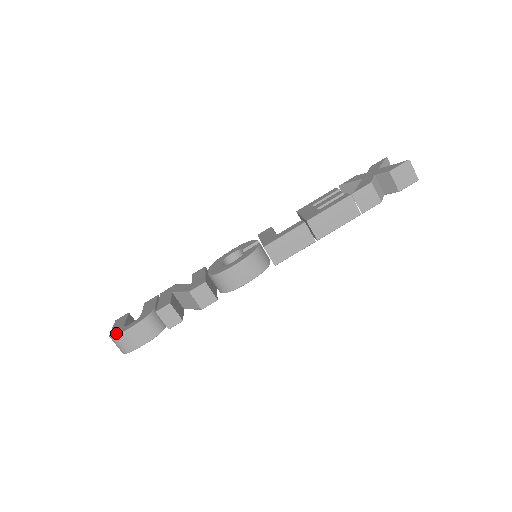
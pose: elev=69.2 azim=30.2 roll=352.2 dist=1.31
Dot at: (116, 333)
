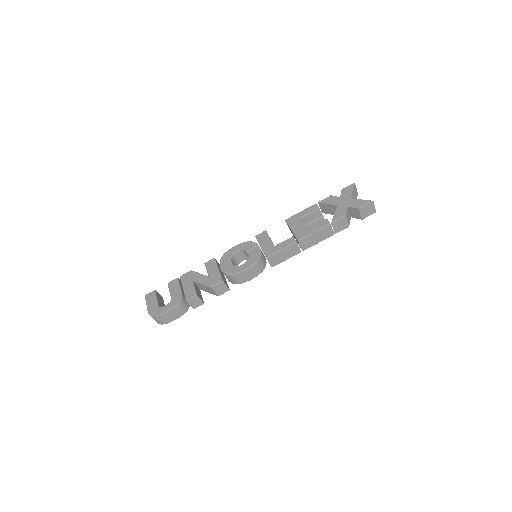
Dot at: (155, 313)
